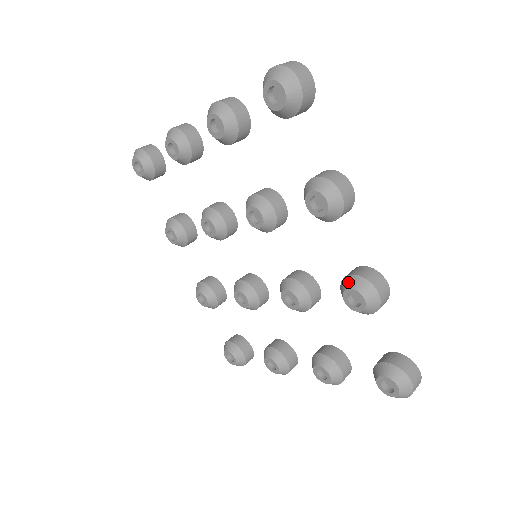
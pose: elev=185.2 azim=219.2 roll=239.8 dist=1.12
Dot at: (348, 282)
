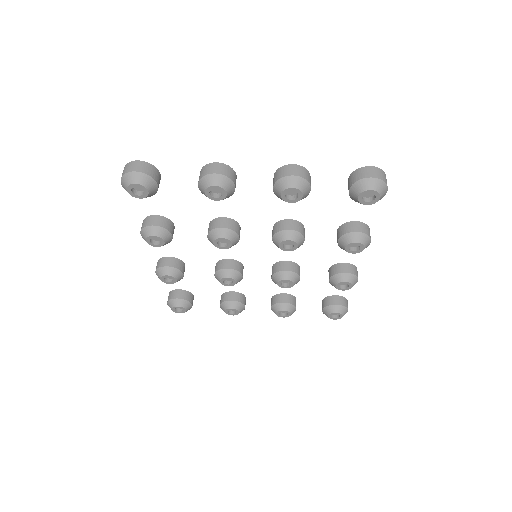
Dot at: (343, 278)
